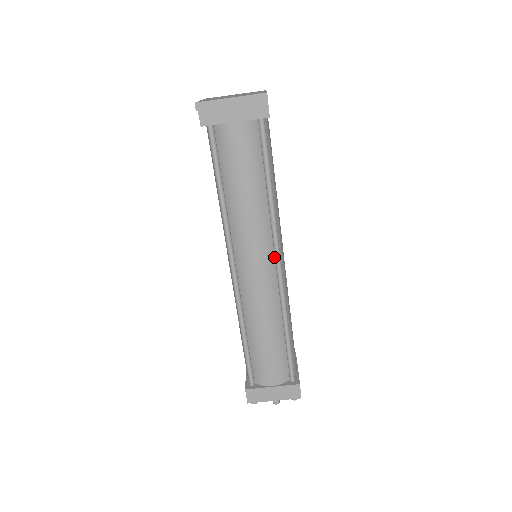
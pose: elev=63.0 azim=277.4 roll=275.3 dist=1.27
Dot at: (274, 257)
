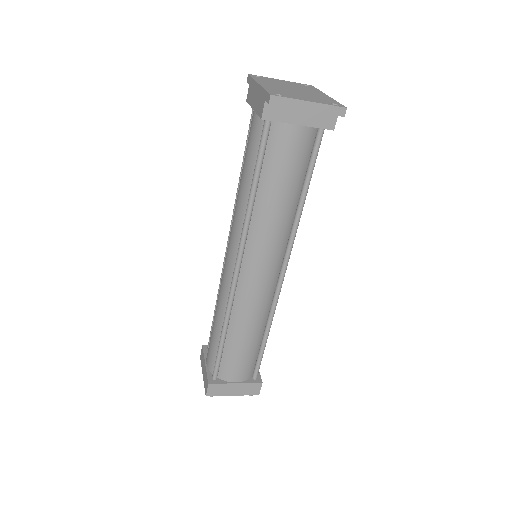
Dot at: (281, 264)
